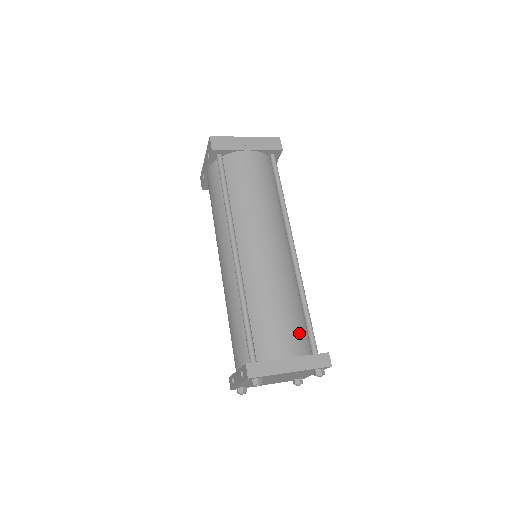
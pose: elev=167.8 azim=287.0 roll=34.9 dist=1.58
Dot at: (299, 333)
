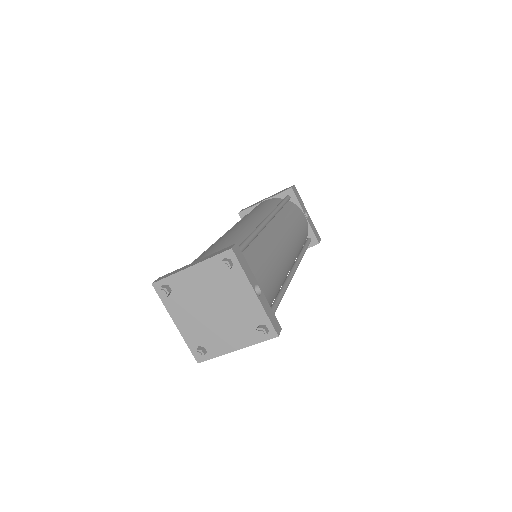
Dot at: occluded
